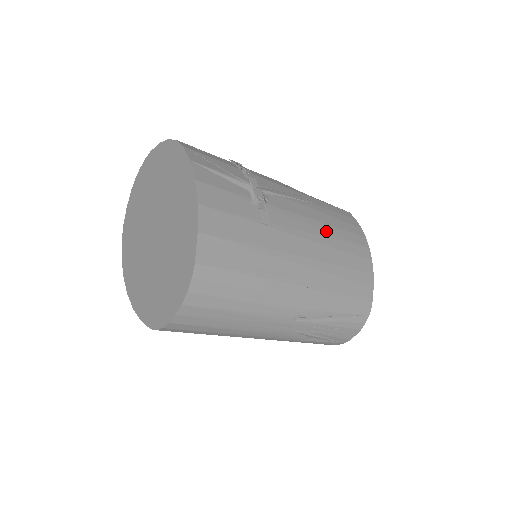
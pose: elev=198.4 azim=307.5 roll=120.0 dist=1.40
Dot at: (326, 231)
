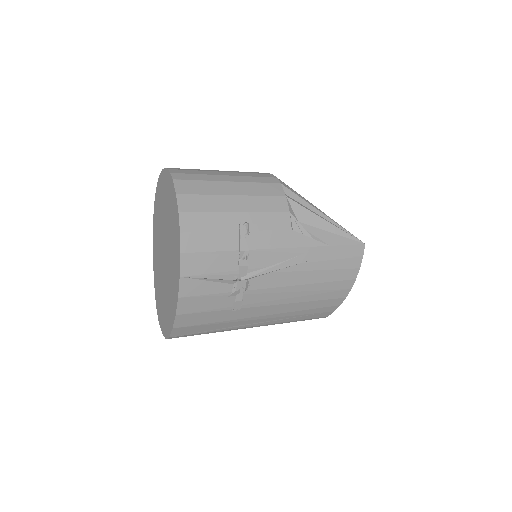
Dot at: (305, 291)
